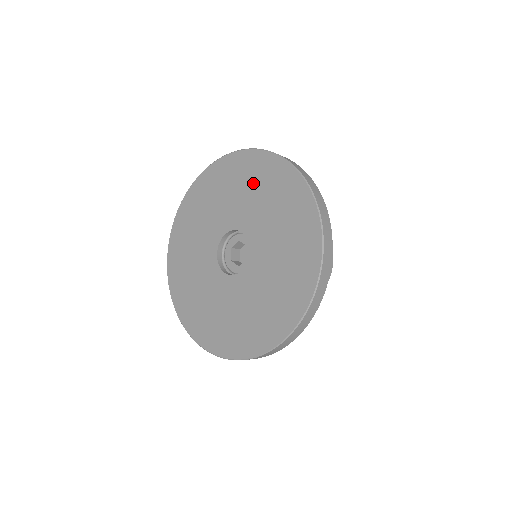
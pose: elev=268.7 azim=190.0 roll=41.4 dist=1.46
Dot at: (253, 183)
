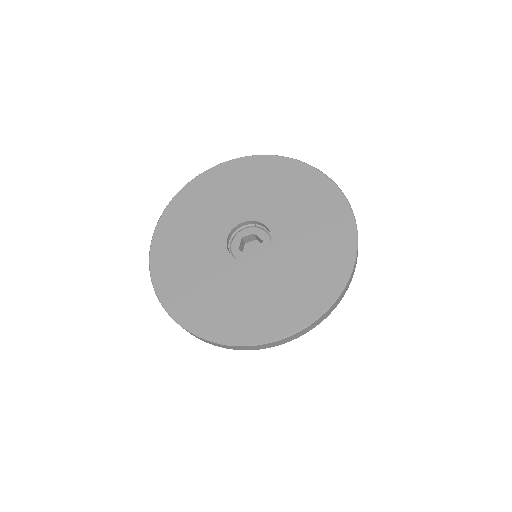
Dot at: (289, 187)
